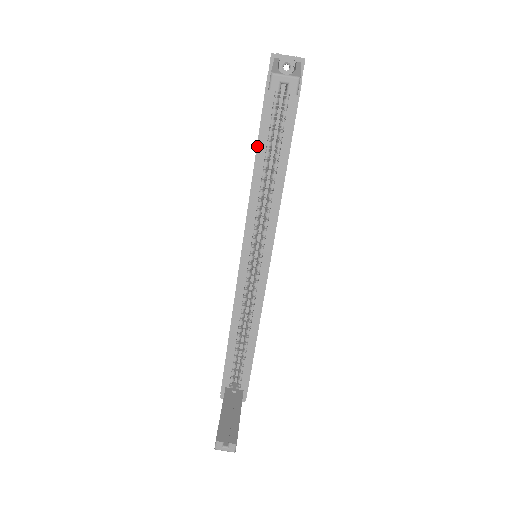
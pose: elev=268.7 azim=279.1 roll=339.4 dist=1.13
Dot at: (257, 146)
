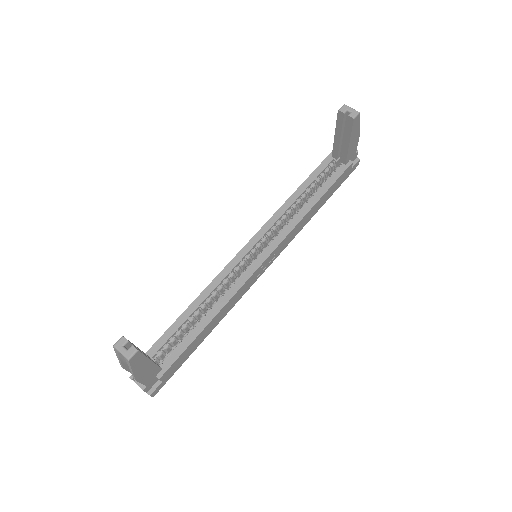
Dot at: (304, 182)
